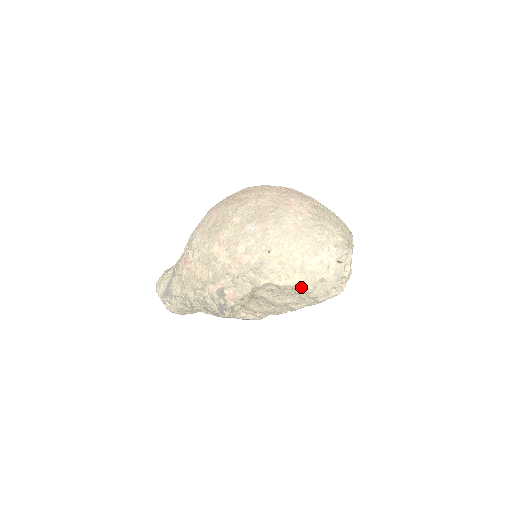
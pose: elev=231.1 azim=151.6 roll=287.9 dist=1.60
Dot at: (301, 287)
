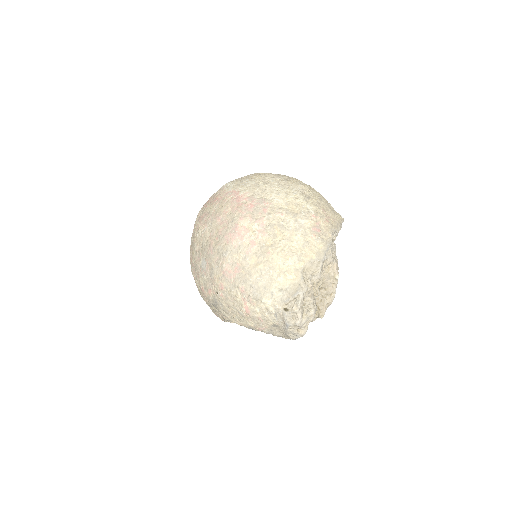
Dot at: (257, 329)
